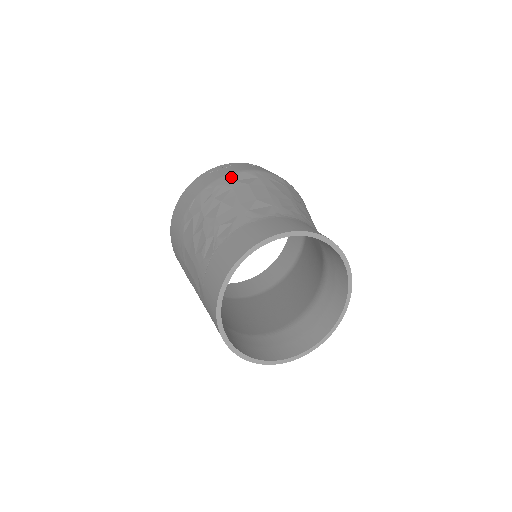
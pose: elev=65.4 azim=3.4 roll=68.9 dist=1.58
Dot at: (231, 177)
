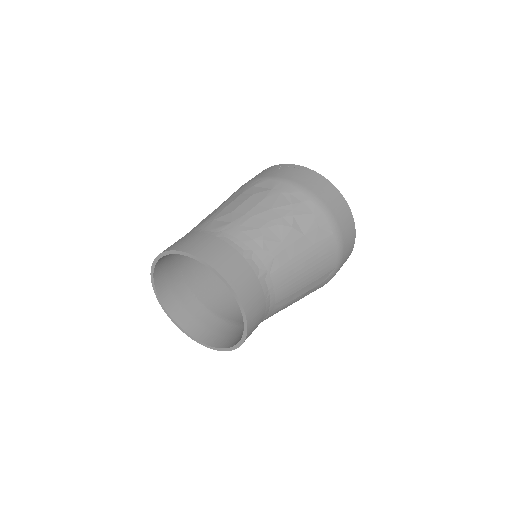
Dot at: (257, 181)
